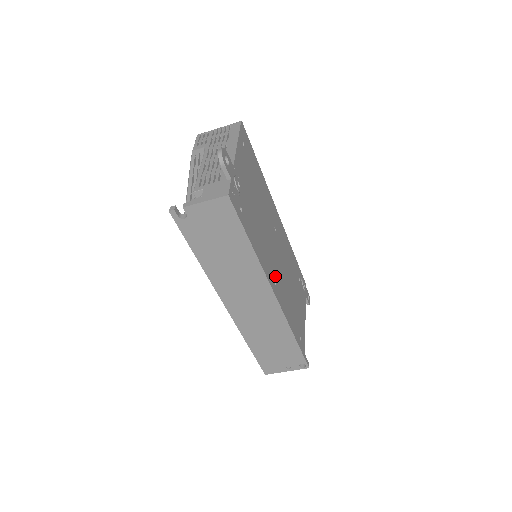
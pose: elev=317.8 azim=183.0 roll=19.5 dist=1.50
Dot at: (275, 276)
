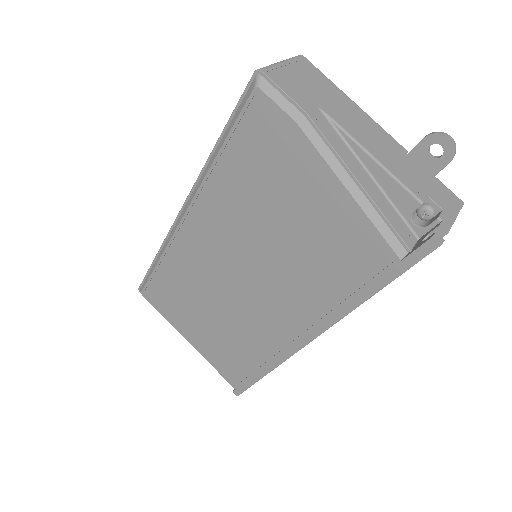
Dot at: occluded
